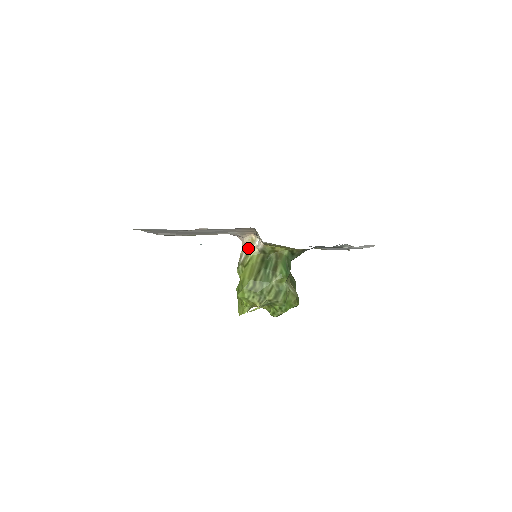
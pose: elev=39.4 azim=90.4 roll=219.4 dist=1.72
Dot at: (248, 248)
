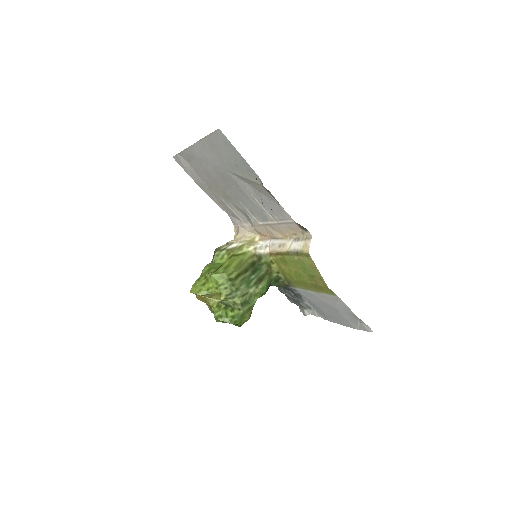
Dot at: (246, 243)
